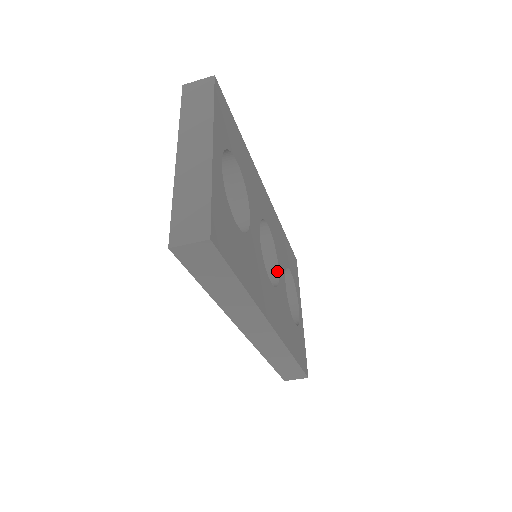
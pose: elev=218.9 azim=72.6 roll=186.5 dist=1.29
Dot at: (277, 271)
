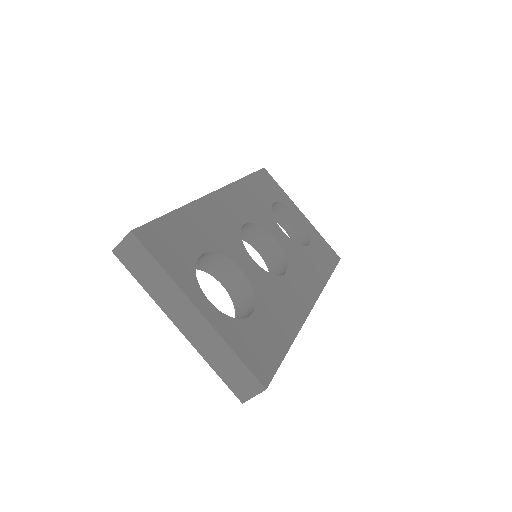
Dot at: (275, 241)
